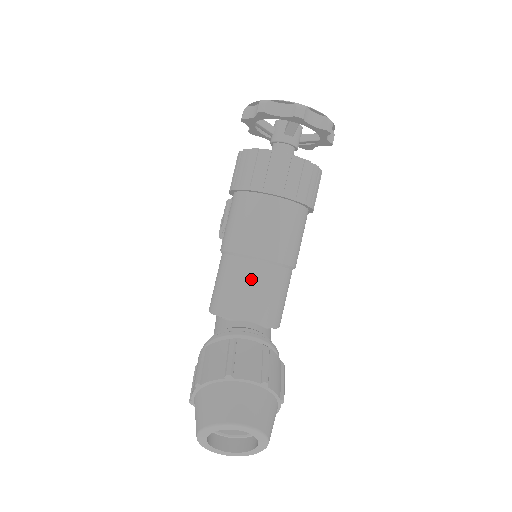
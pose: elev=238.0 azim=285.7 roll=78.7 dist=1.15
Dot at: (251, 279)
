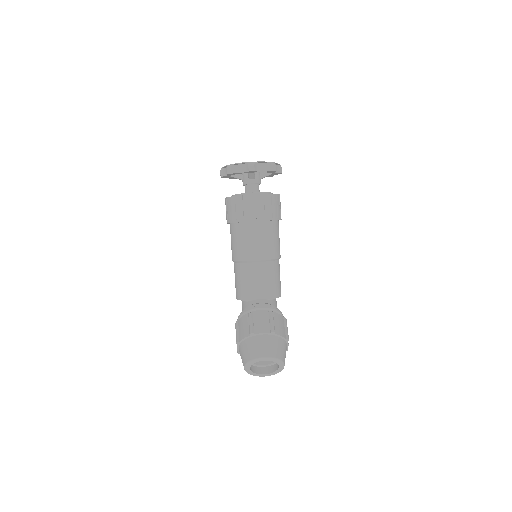
Dot at: (253, 274)
